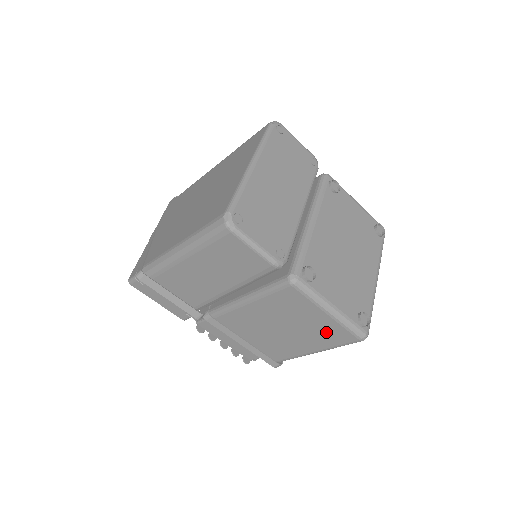
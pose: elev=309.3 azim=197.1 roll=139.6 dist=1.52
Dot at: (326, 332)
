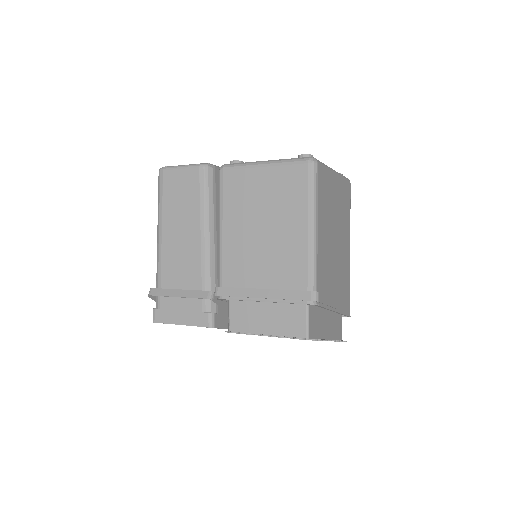
Dot at: (285, 188)
